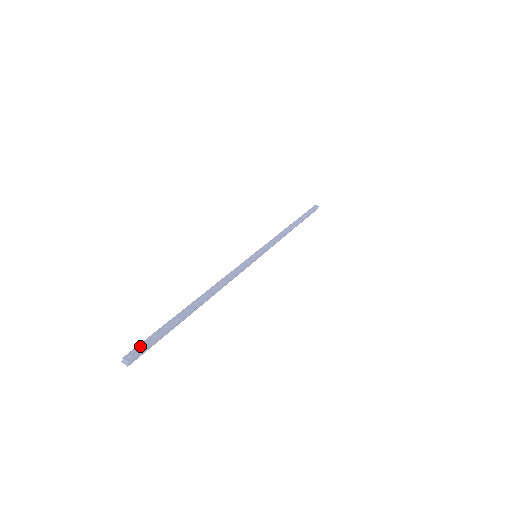
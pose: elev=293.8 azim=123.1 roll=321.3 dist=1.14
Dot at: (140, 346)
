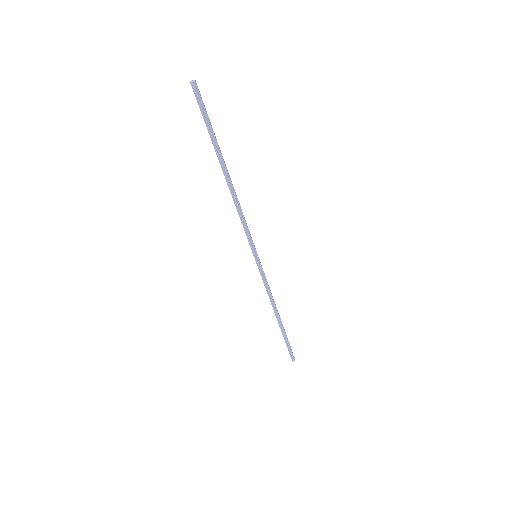
Dot at: occluded
